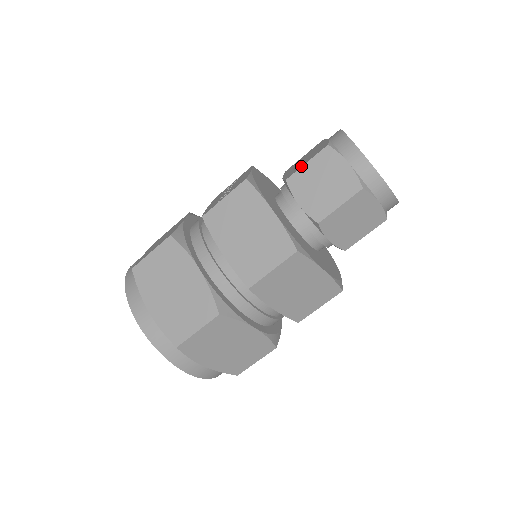
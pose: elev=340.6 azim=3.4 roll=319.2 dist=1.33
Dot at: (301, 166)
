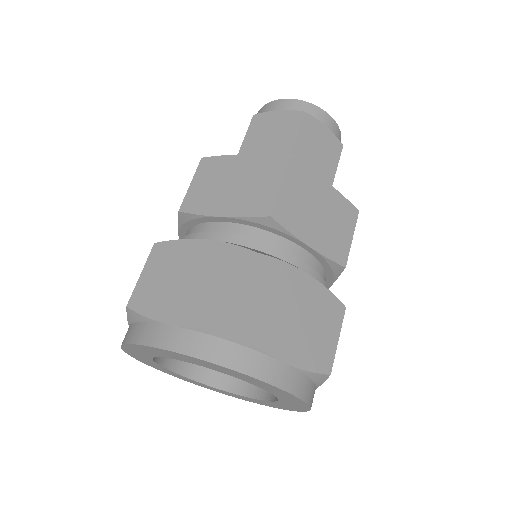
Dot at: (243, 140)
